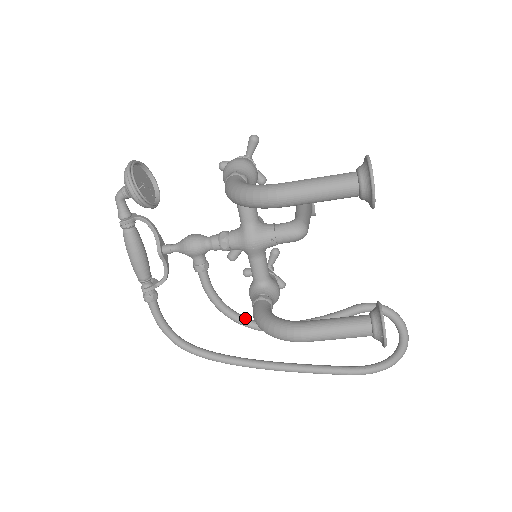
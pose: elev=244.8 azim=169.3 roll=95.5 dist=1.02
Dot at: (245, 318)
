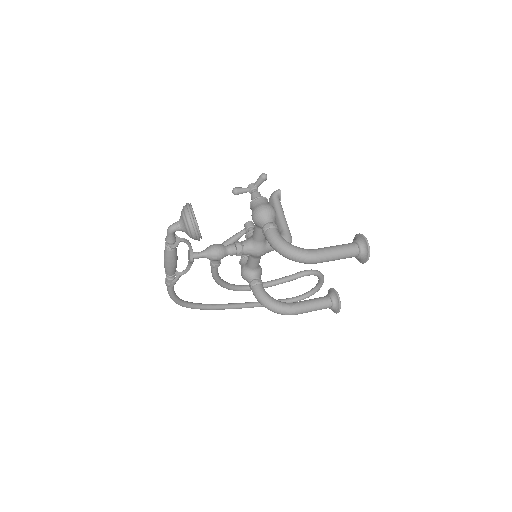
Dot at: (233, 286)
